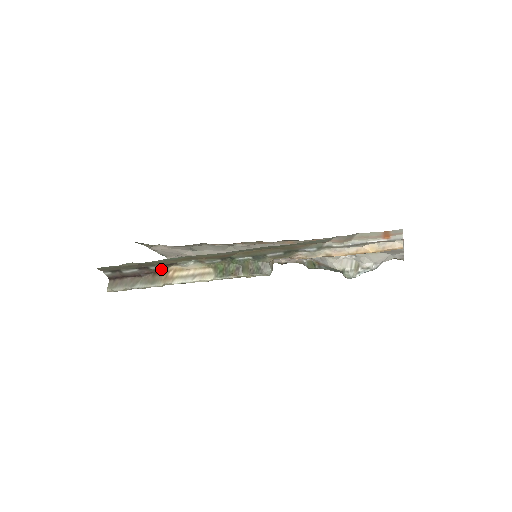
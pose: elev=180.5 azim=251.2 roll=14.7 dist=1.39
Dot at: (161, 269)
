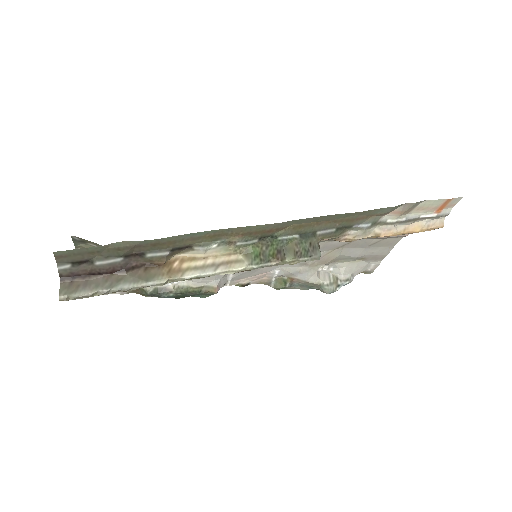
Dot at: (163, 257)
